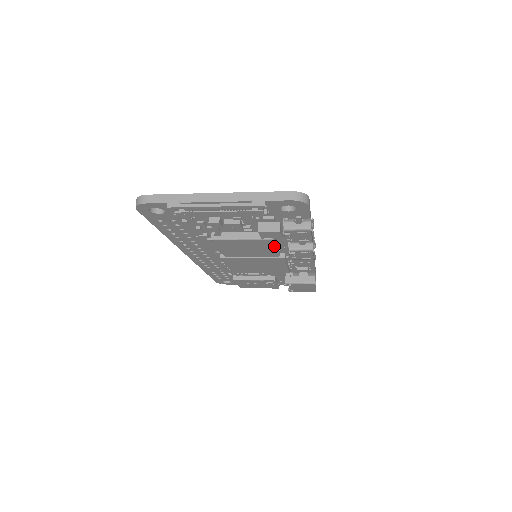
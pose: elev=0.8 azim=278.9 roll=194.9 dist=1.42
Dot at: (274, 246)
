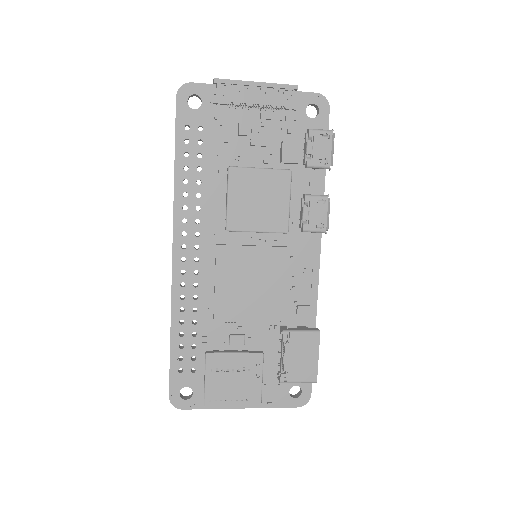
Dot at: (289, 194)
